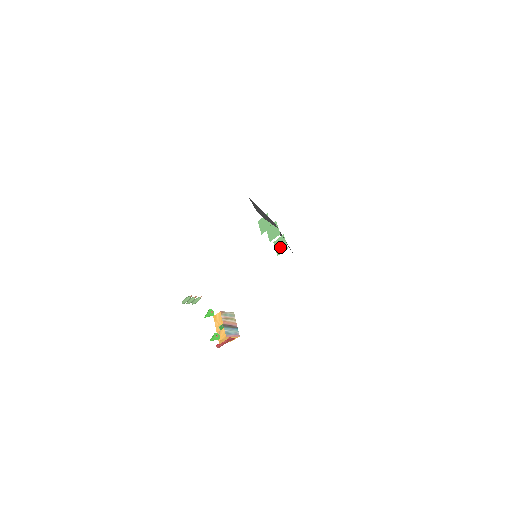
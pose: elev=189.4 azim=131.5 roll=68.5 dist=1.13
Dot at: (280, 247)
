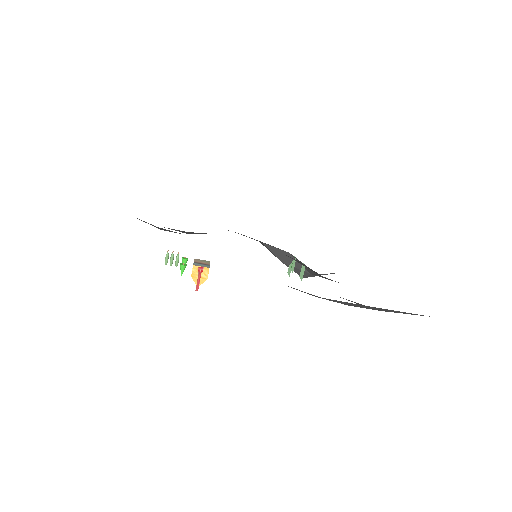
Dot at: (302, 273)
